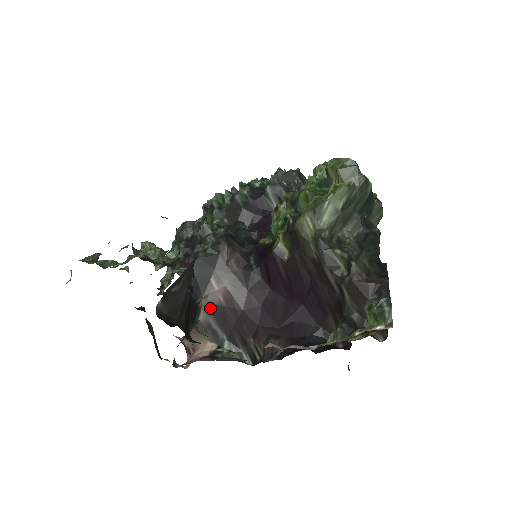
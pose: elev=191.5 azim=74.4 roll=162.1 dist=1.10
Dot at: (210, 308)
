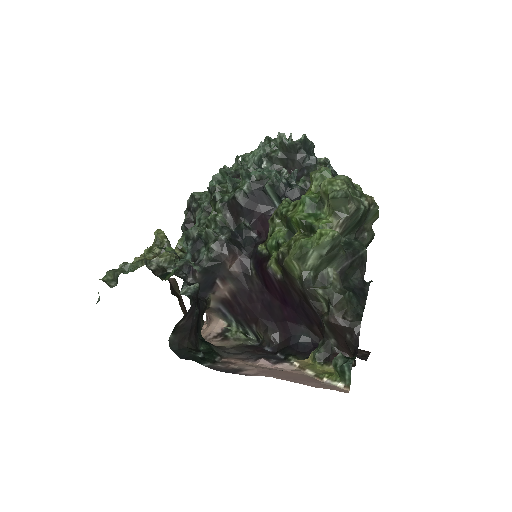
Dot at: (218, 300)
